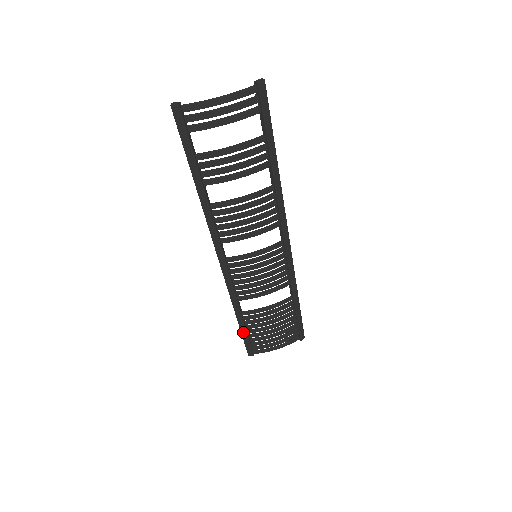
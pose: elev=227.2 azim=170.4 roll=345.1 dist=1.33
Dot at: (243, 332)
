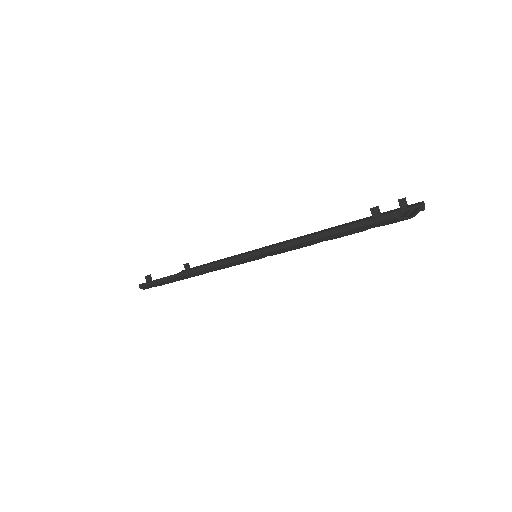
Dot at: (166, 282)
